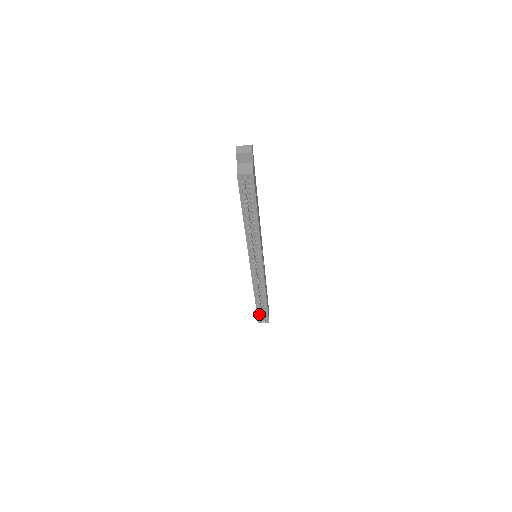
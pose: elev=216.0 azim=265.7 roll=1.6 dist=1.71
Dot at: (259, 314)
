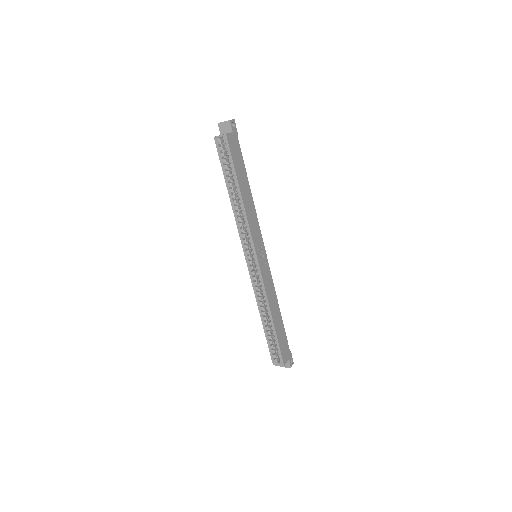
Dot at: (271, 348)
